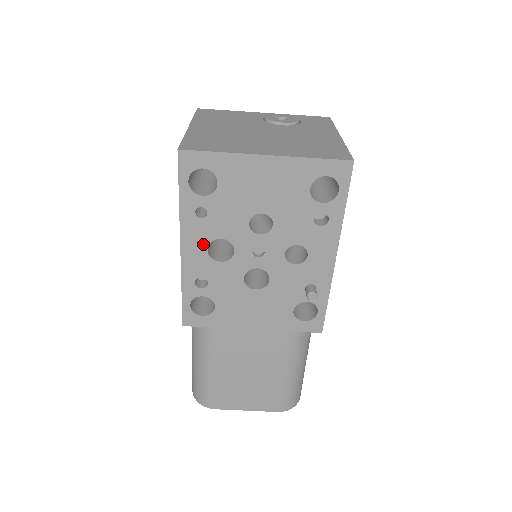
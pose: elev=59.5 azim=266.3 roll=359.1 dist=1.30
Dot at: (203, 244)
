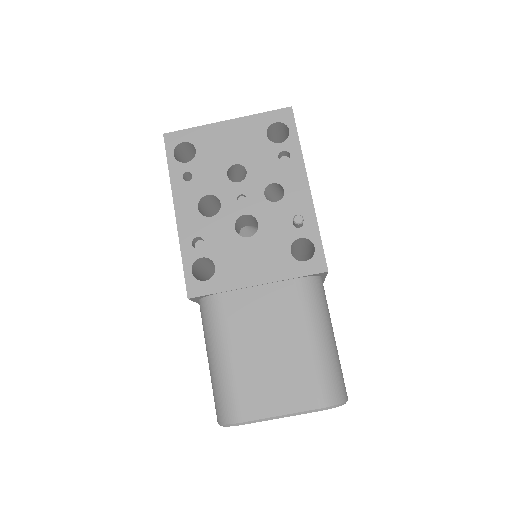
Dot at: (193, 204)
